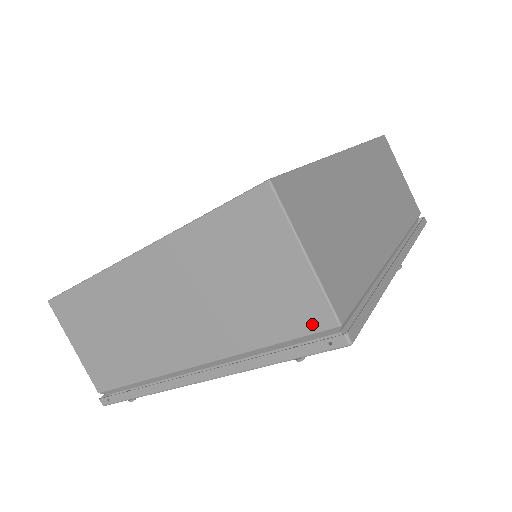
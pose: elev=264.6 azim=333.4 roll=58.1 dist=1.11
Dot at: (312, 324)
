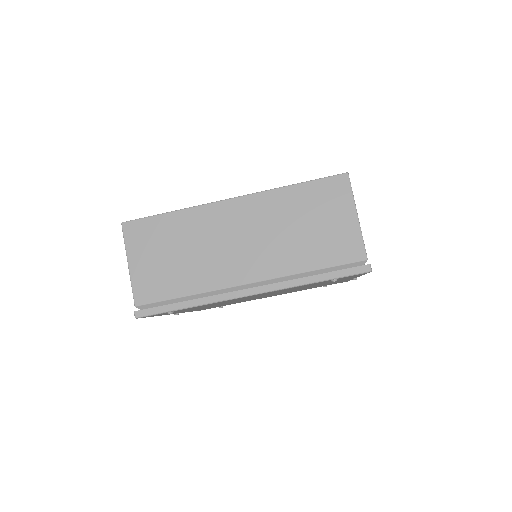
Dot at: (350, 257)
